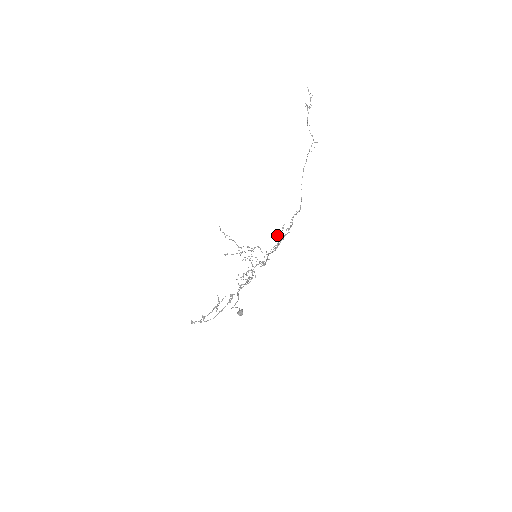
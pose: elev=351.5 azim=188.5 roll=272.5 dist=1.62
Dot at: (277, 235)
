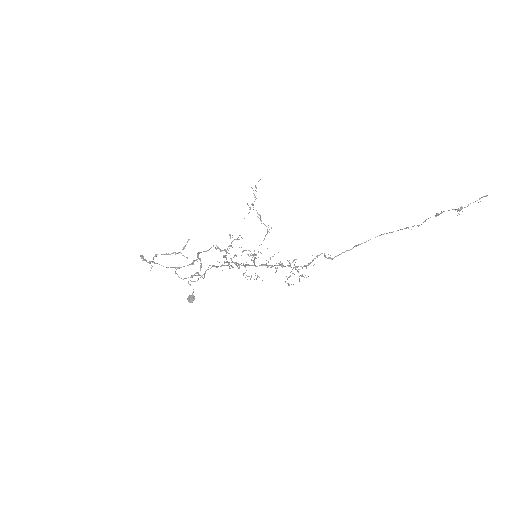
Dot at: occluded
